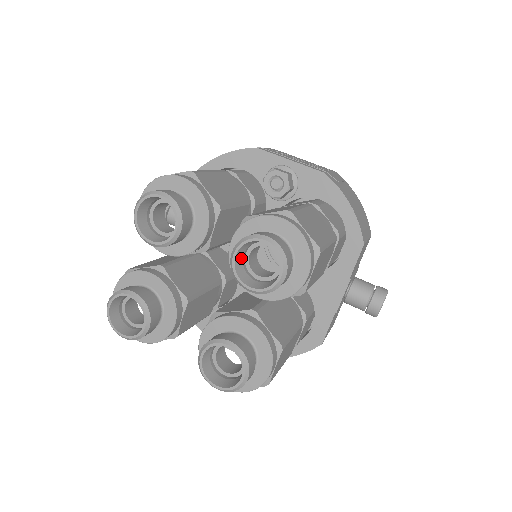
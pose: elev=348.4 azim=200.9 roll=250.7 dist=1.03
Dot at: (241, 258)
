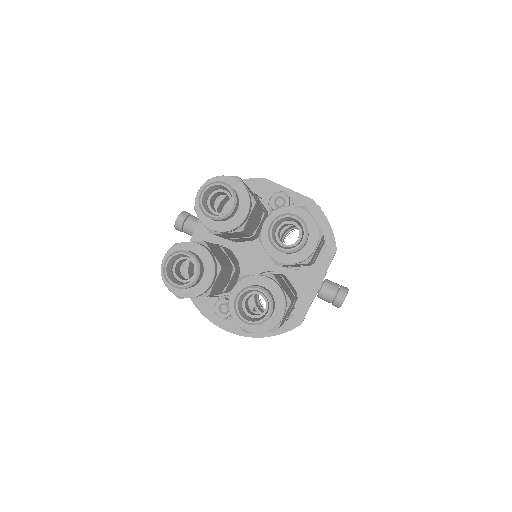
Dot at: (274, 230)
